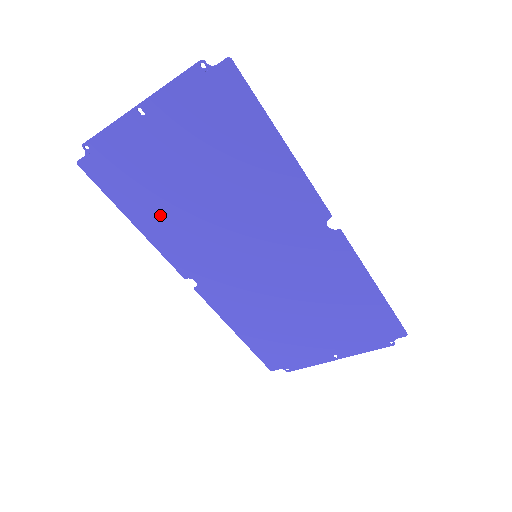
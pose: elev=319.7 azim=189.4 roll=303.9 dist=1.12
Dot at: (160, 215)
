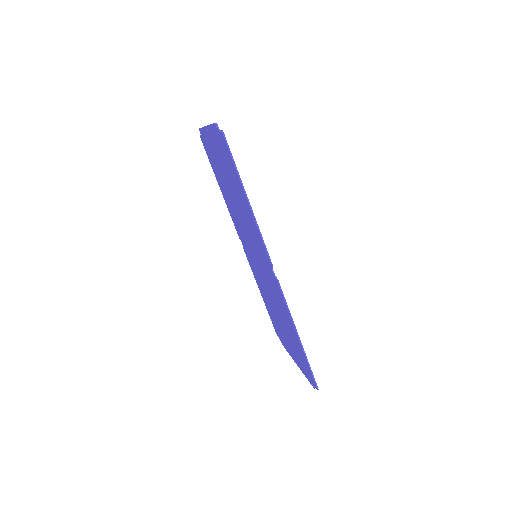
Dot at: (225, 192)
